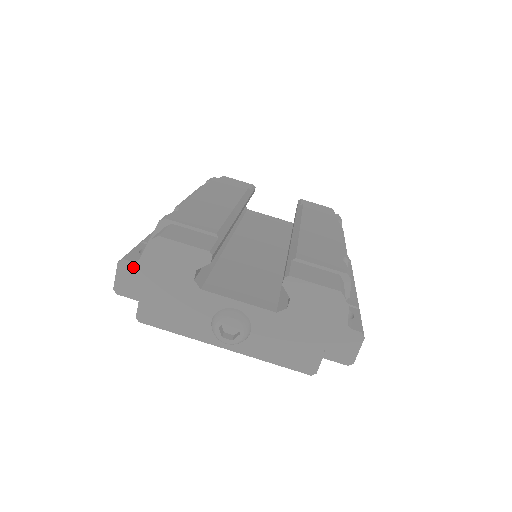
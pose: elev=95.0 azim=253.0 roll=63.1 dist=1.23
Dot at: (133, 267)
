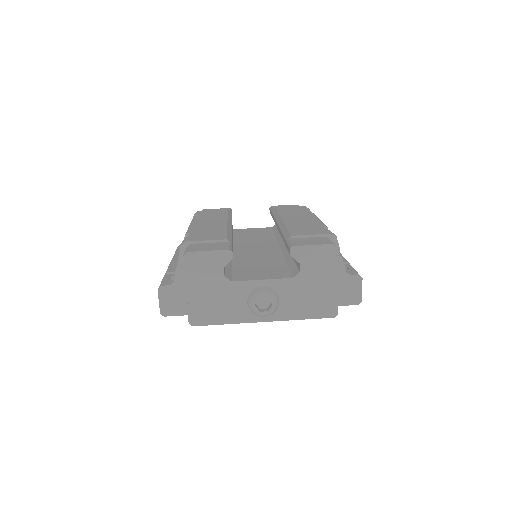
Dot at: (171, 289)
